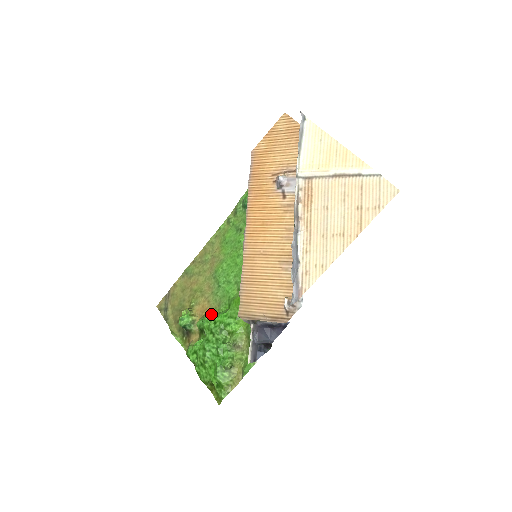
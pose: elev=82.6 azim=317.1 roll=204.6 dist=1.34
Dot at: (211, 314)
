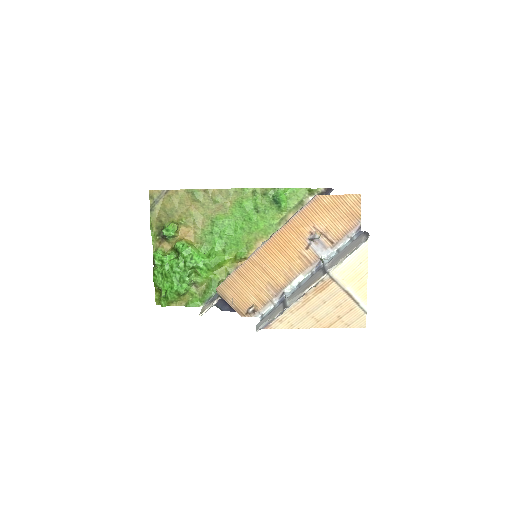
Dot at: (193, 249)
